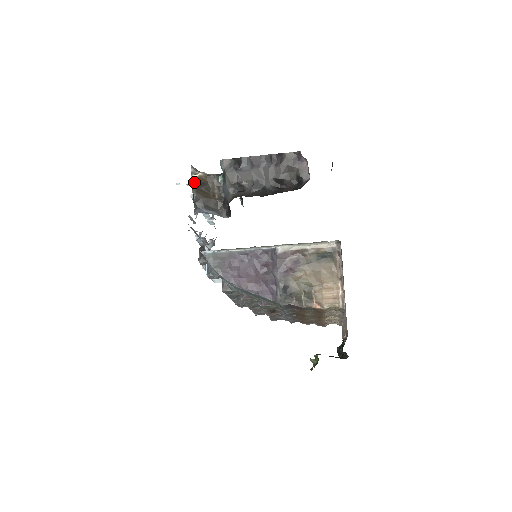
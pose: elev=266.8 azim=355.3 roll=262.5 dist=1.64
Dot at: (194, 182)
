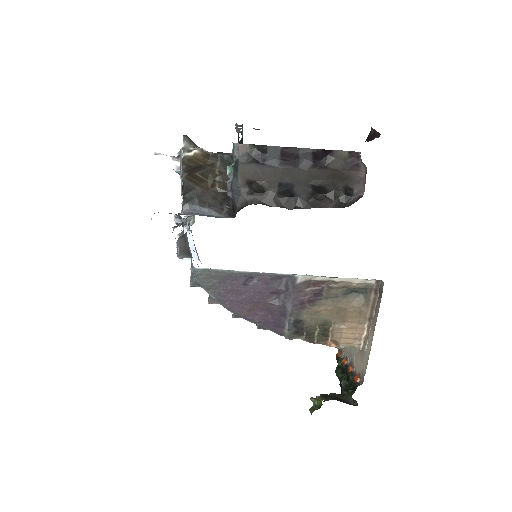
Dot at: (186, 165)
